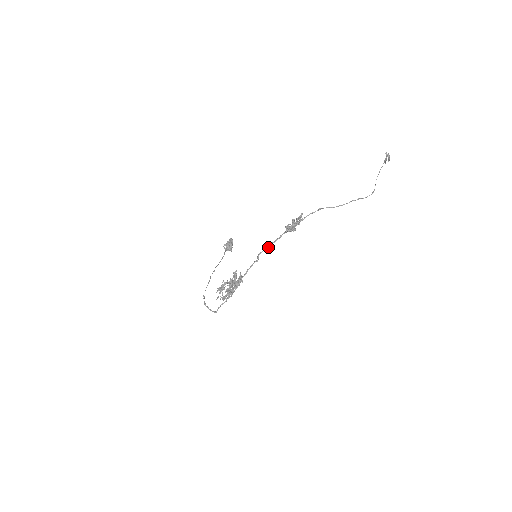
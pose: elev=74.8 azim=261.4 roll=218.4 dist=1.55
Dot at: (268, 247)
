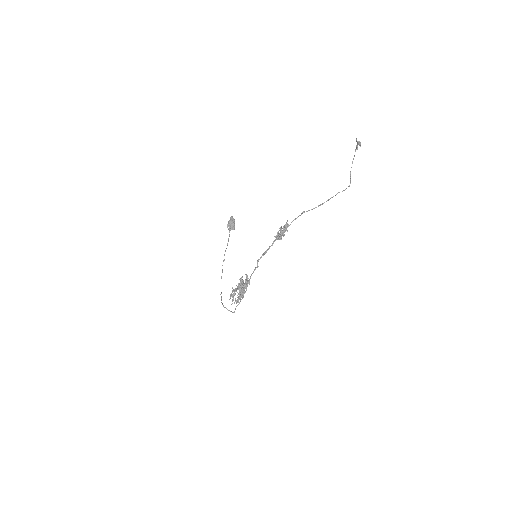
Dot at: (264, 254)
